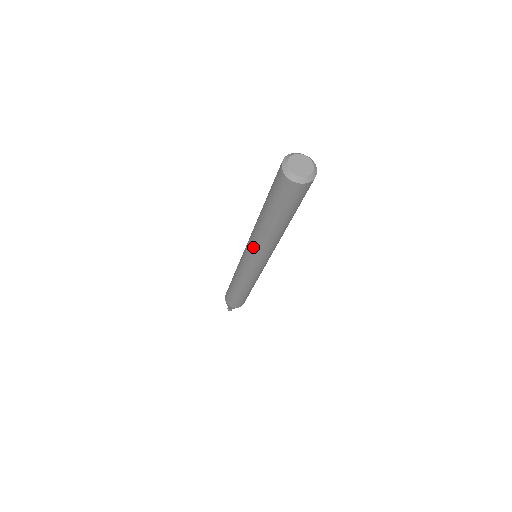
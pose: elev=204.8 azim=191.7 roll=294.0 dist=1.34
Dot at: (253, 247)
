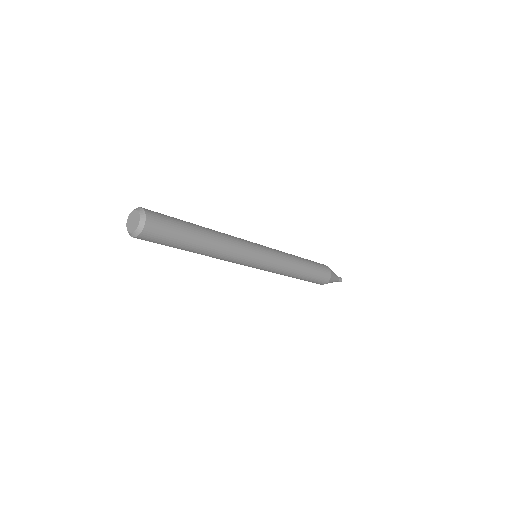
Dot at: (233, 262)
